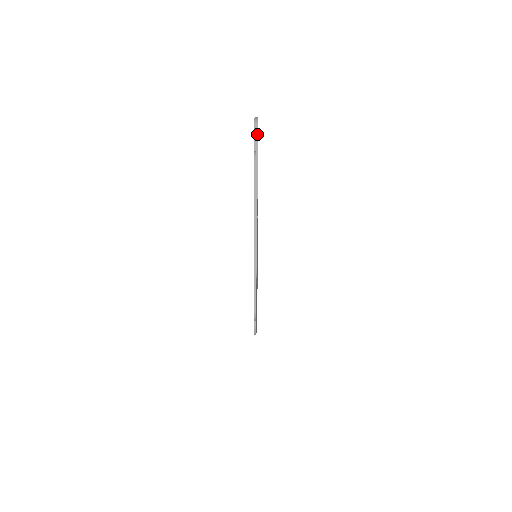
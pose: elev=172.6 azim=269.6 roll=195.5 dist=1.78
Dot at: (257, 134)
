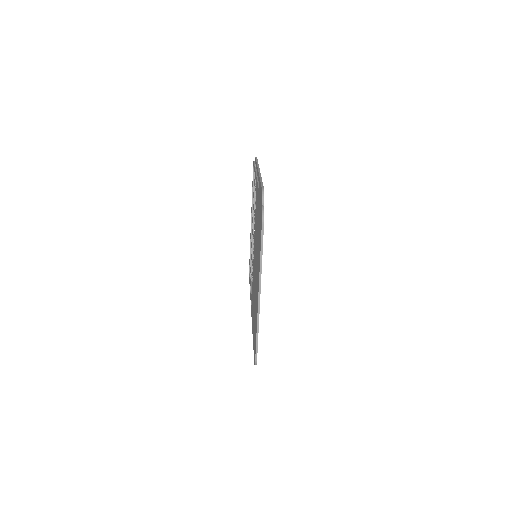
Dot at: occluded
